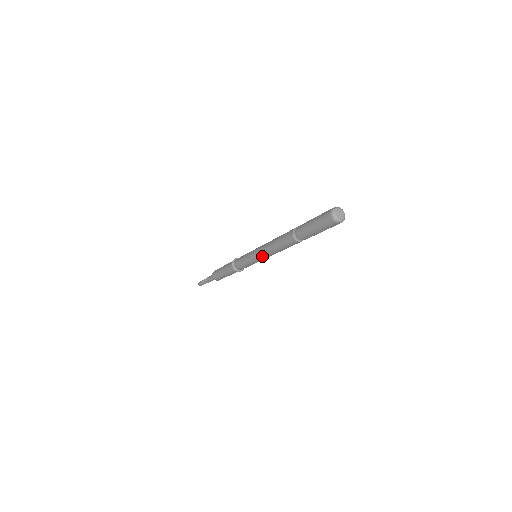
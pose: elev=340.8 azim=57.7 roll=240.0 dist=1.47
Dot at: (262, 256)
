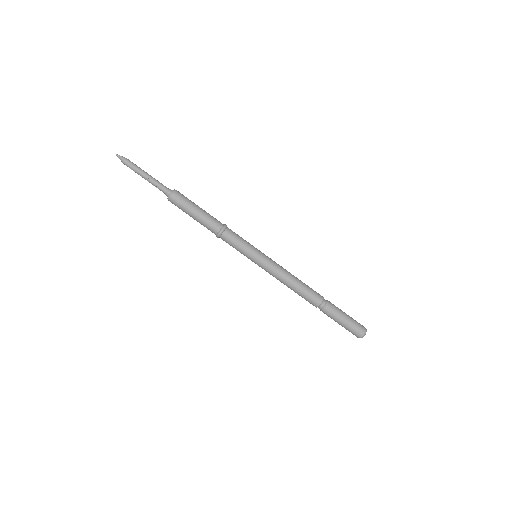
Dot at: occluded
